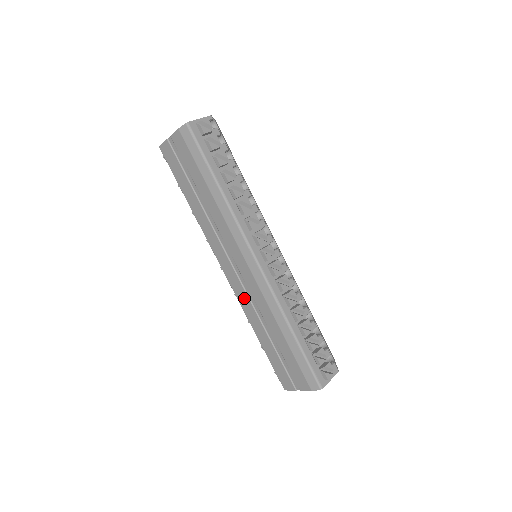
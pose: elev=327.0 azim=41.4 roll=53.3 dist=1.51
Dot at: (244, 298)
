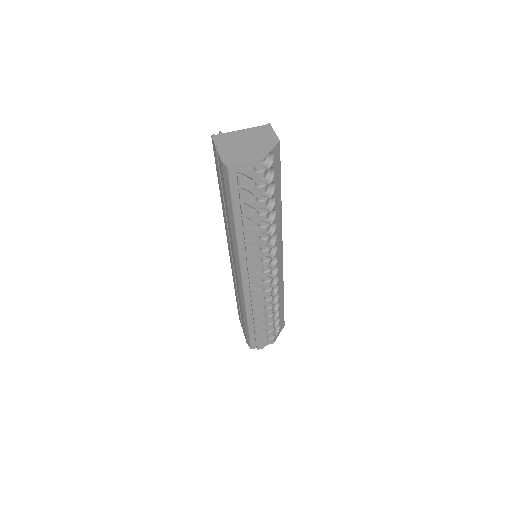
Dot at: (233, 271)
